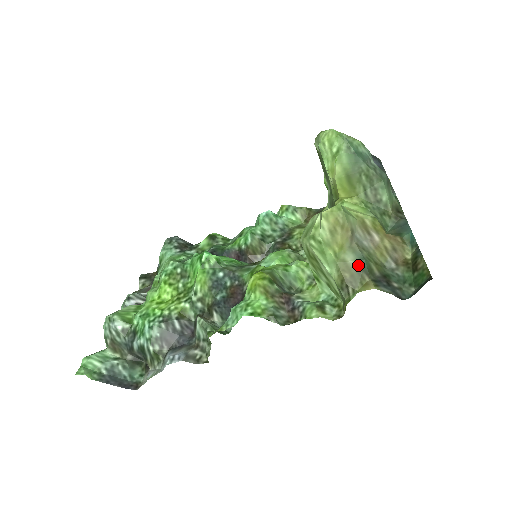
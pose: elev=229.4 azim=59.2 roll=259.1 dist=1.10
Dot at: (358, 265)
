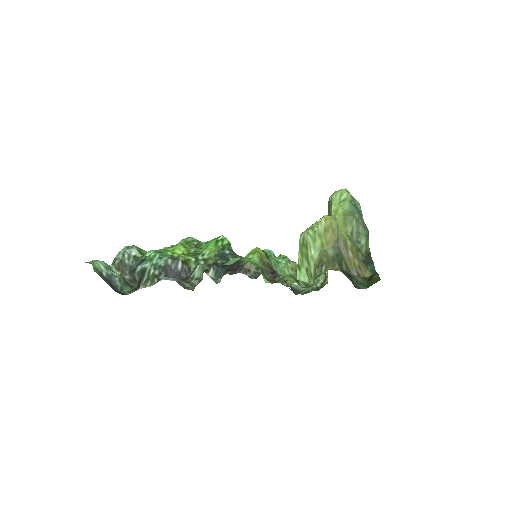
Dot at: (334, 256)
